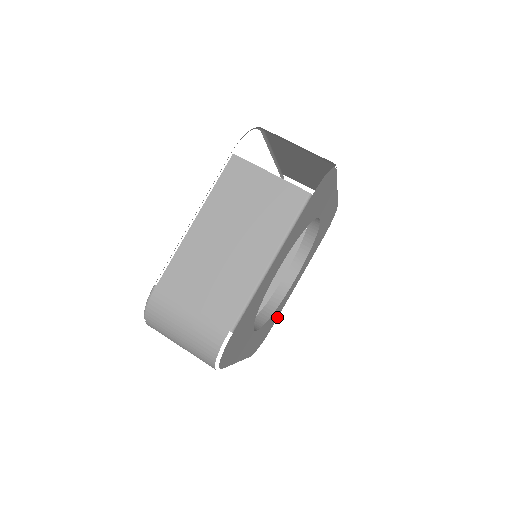
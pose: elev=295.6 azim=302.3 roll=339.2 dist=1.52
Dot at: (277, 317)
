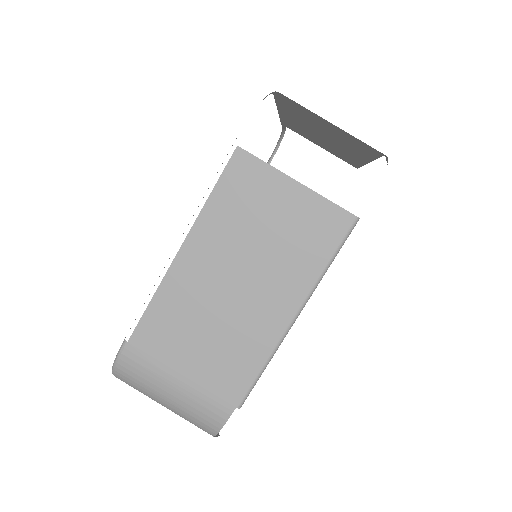
Dot at: occluded
